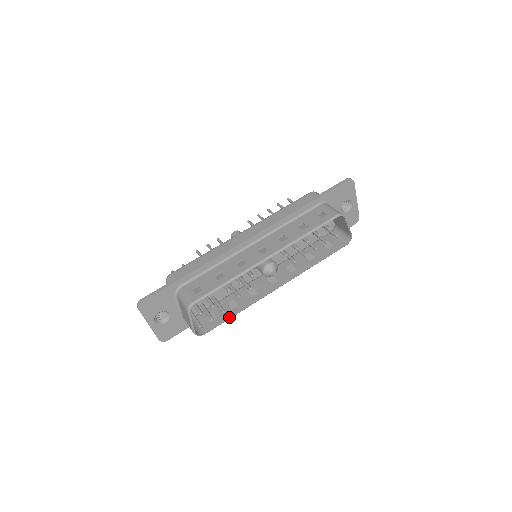
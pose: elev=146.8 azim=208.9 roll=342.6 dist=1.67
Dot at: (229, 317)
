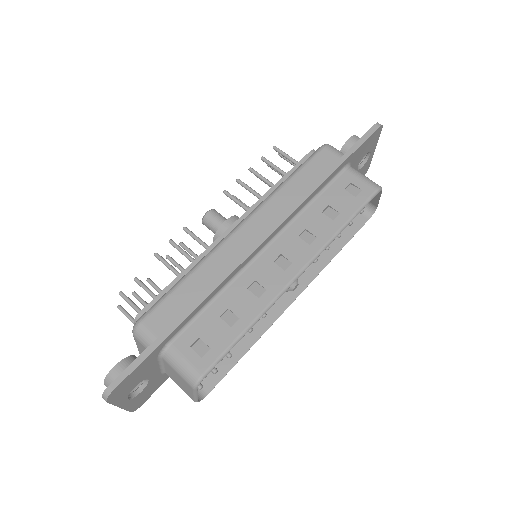
Dot at: (237, 360)
